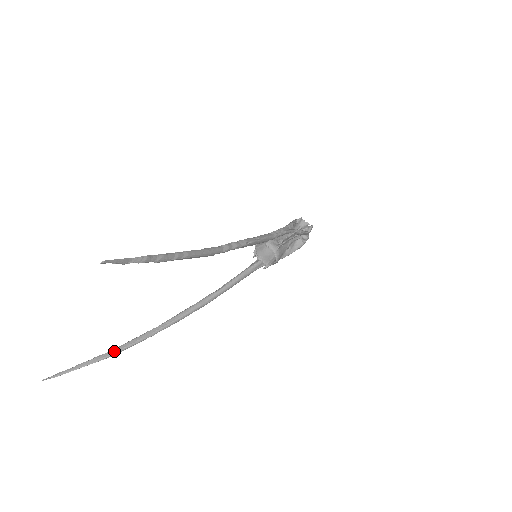
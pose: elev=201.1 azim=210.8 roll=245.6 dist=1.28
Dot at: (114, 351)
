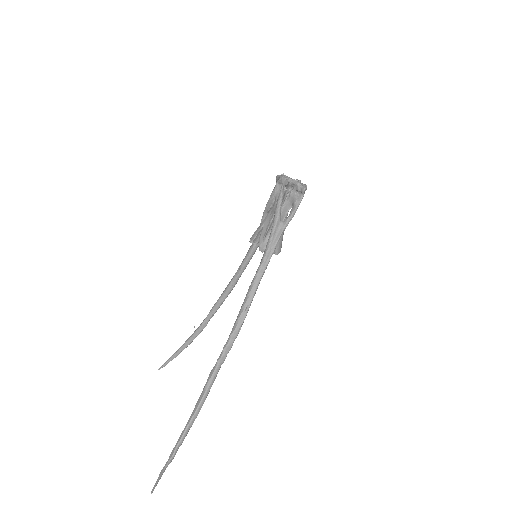
Dot at: (188, 343)
